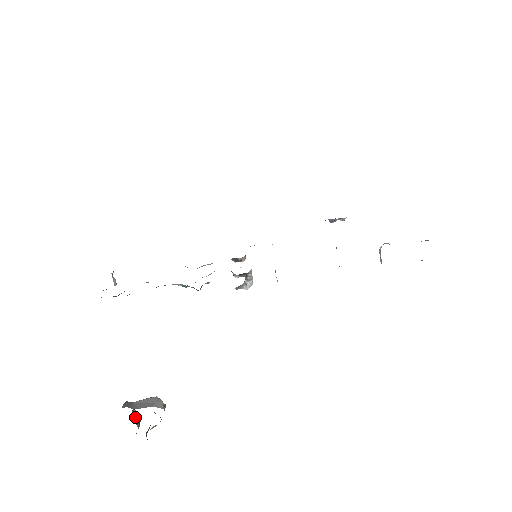
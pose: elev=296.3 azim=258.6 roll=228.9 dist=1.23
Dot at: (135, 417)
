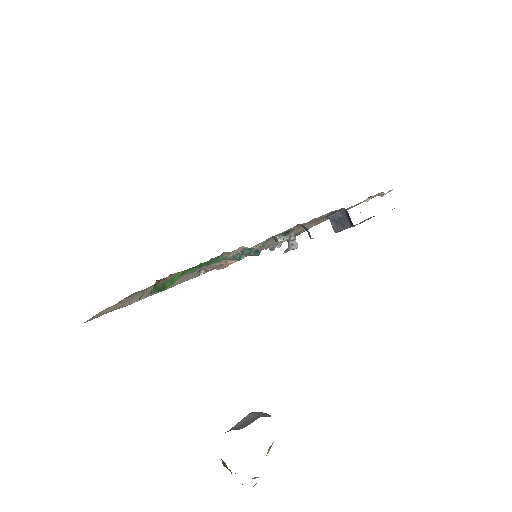
Dot at: occluded
